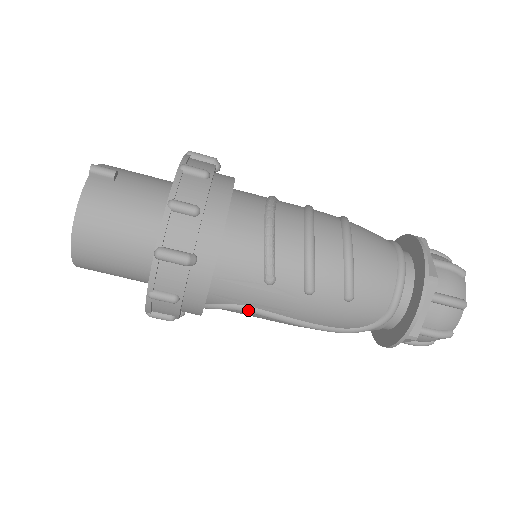
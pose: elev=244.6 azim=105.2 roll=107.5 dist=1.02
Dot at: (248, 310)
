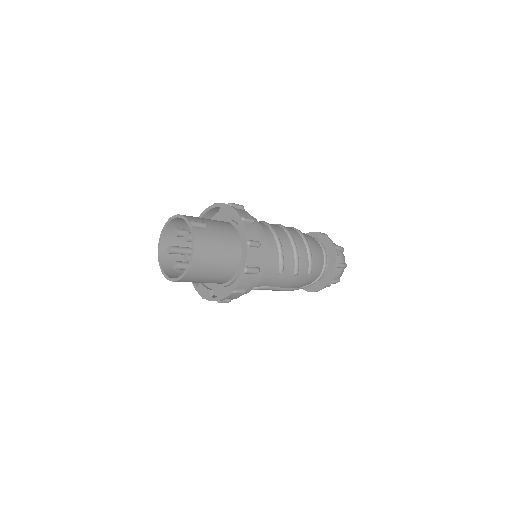
Dot at: (265, 288)
